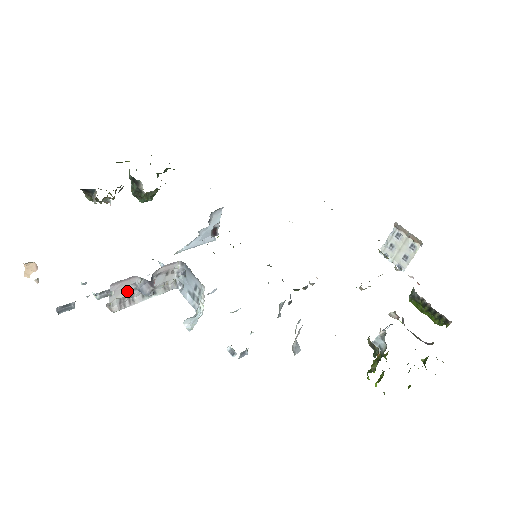
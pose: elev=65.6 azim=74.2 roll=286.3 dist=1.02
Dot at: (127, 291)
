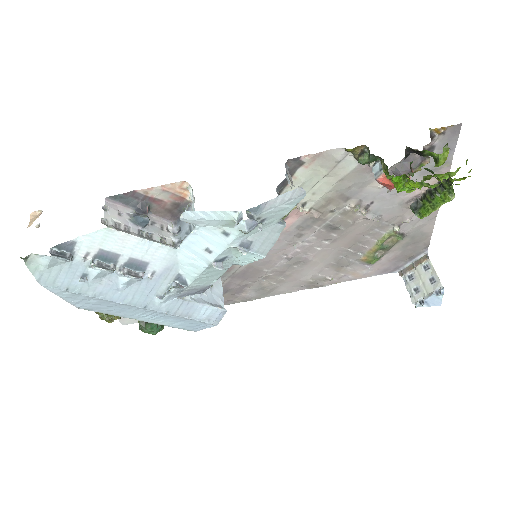
Dot at: (122, 218)
